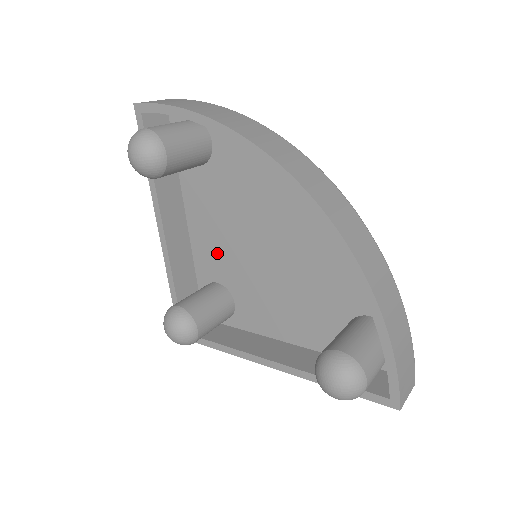
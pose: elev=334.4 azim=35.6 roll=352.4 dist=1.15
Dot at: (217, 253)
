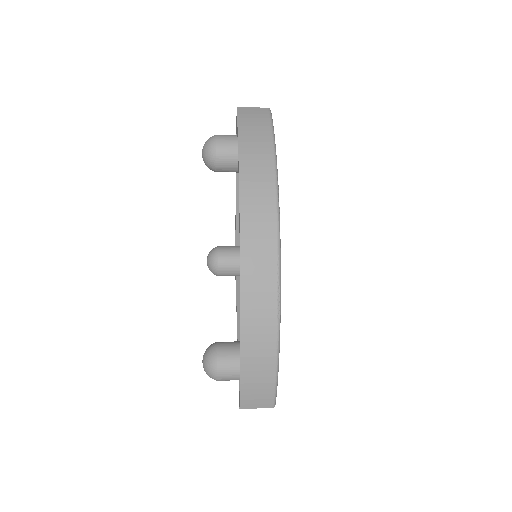
Dot at: occluded
